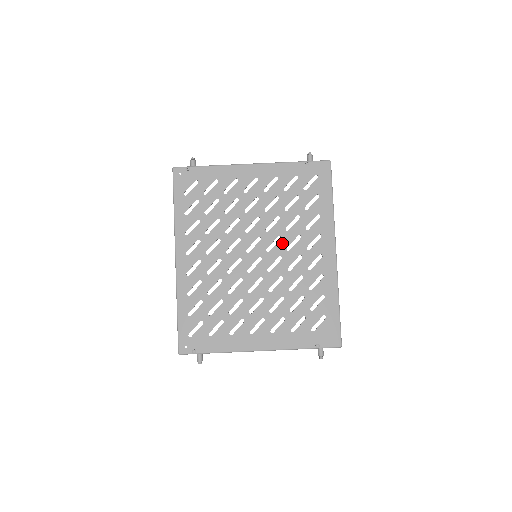
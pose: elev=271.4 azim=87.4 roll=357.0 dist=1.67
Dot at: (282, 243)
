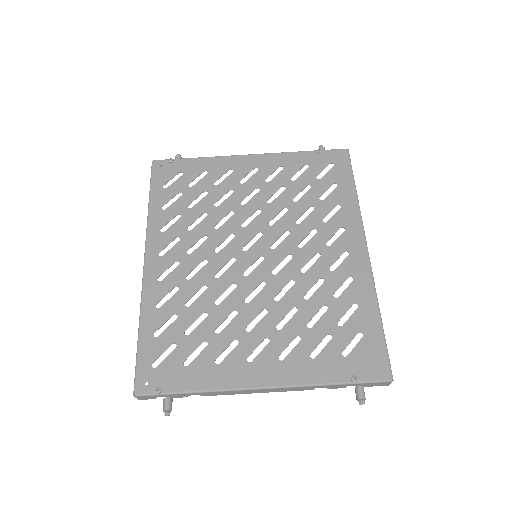
Dot at: (292, 239)
